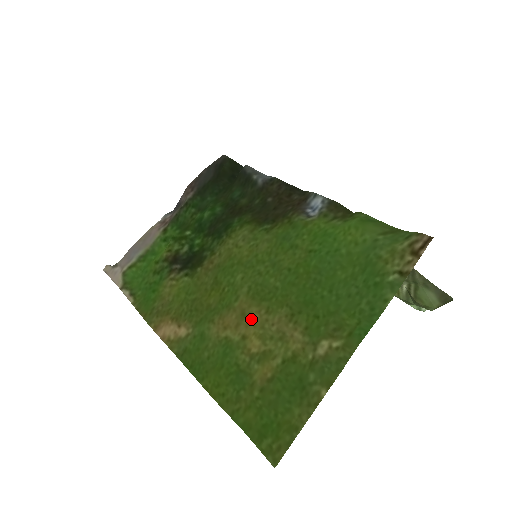
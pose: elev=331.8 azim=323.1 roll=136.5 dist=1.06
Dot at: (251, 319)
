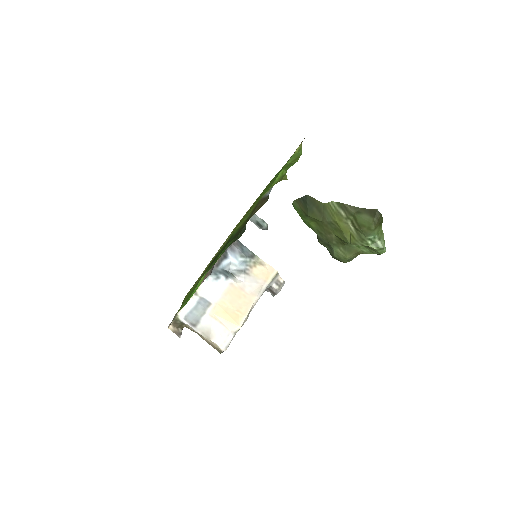
Dot at: occluded
